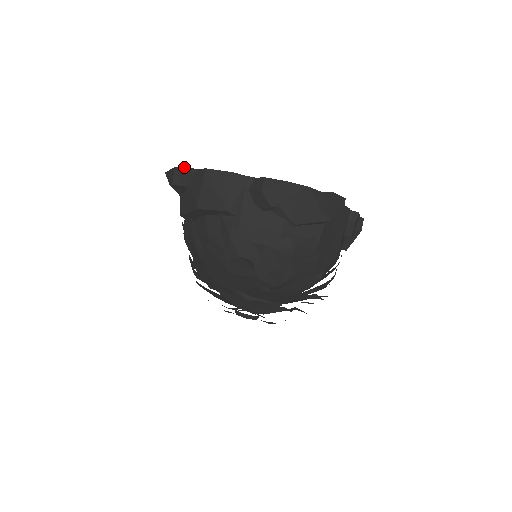
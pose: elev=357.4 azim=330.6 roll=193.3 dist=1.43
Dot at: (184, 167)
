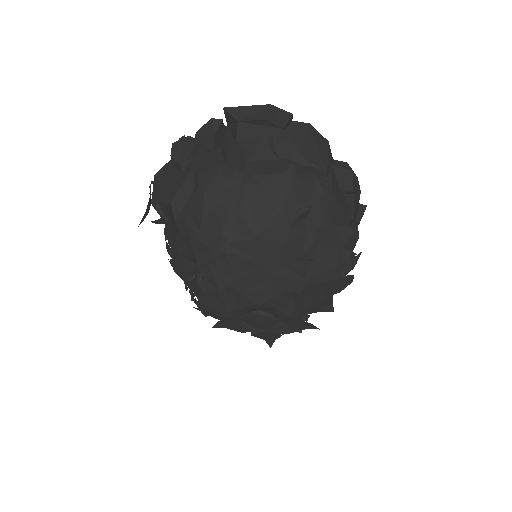
Dot at: (284, 110)
